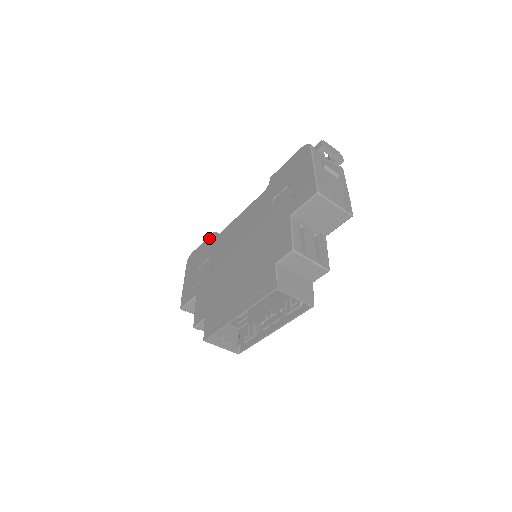
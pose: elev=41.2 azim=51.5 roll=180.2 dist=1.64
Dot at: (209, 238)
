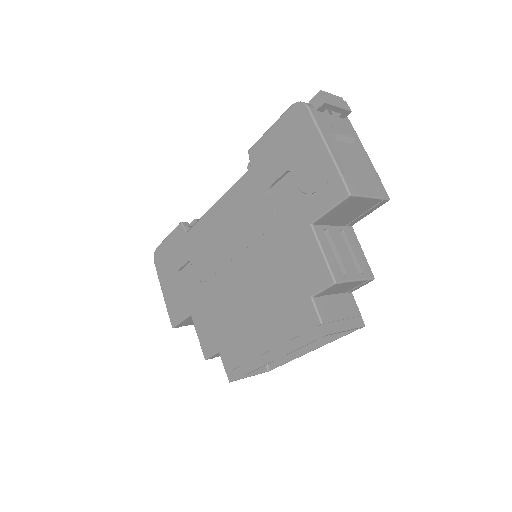
Dot at: (177, 231)
